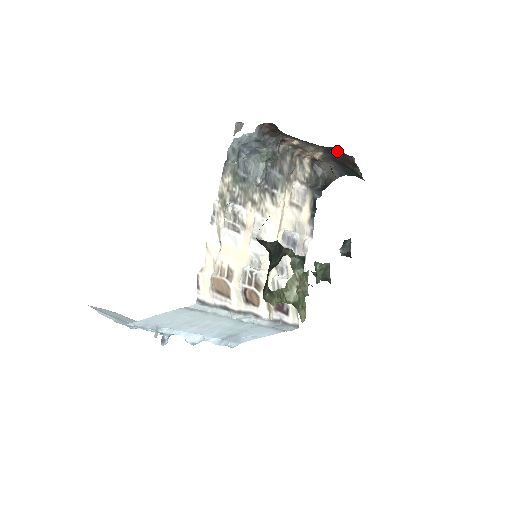
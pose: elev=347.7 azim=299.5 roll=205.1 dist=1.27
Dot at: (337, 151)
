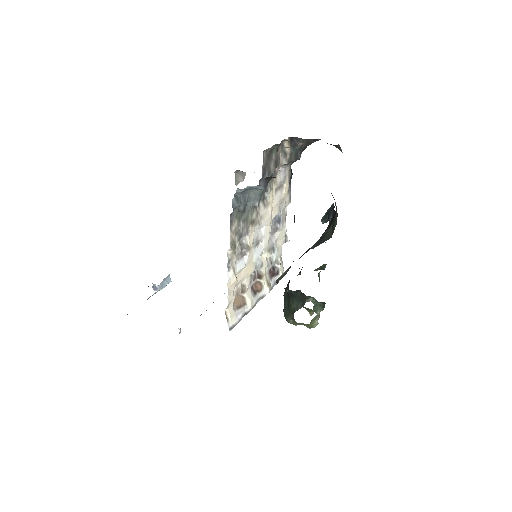
Dot at: occluded
